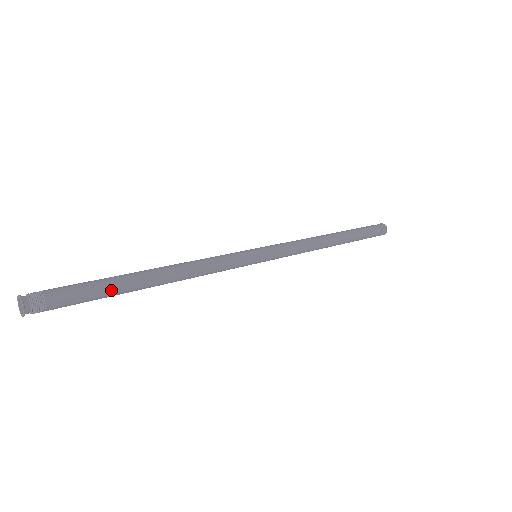
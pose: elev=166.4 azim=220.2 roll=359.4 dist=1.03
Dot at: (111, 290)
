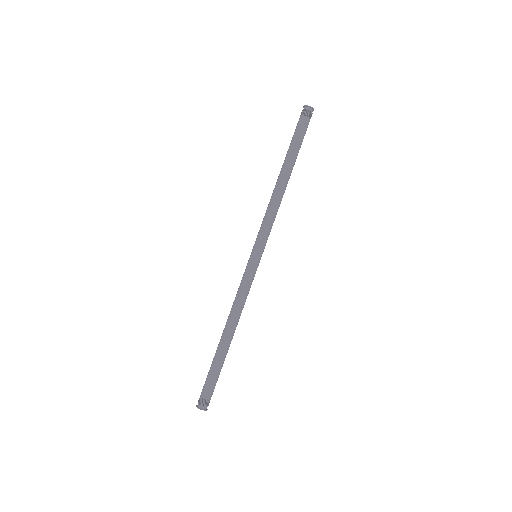
Dot at: (222, 366)
